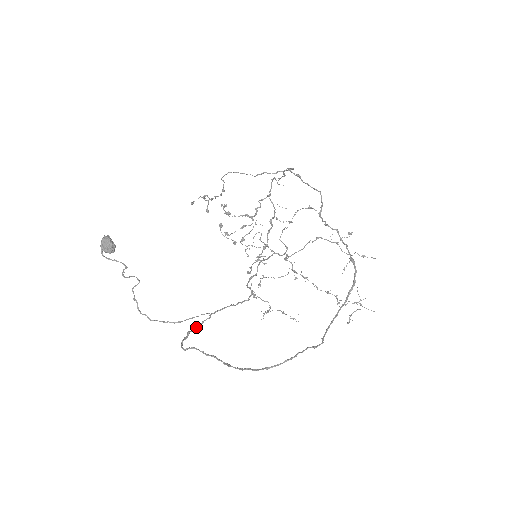
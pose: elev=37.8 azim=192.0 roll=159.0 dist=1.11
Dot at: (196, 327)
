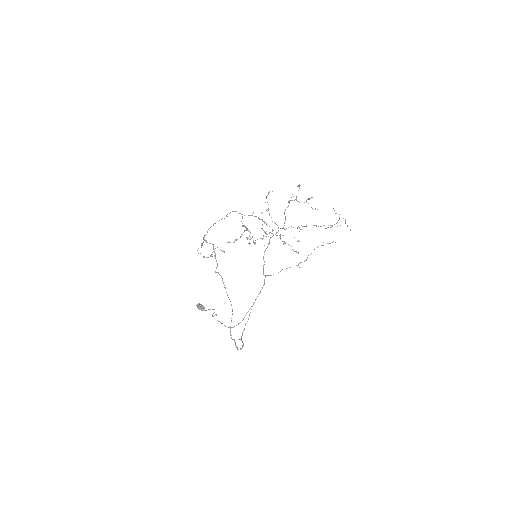
Dot at: occluded
